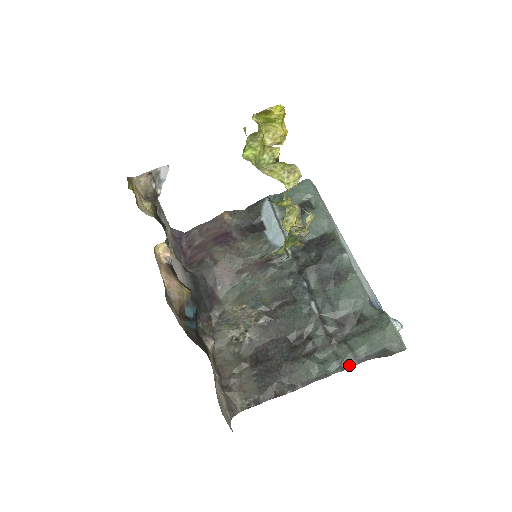
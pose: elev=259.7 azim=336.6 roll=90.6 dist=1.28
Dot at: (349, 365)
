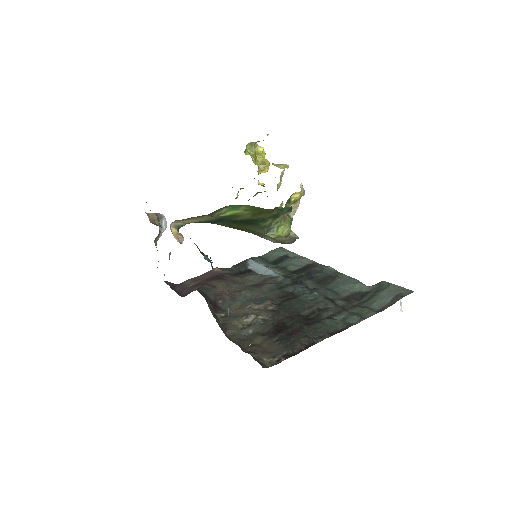
Dot at: (369, 315)
